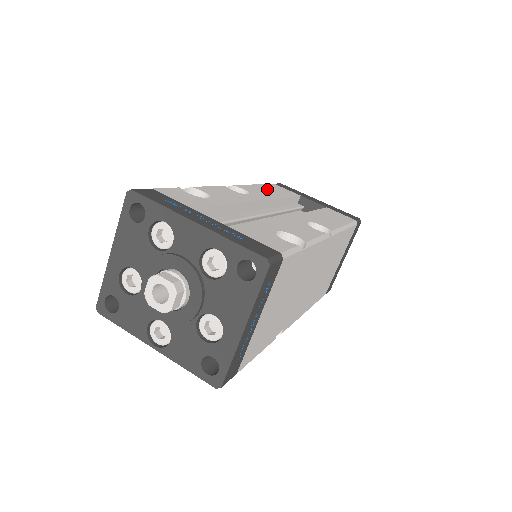
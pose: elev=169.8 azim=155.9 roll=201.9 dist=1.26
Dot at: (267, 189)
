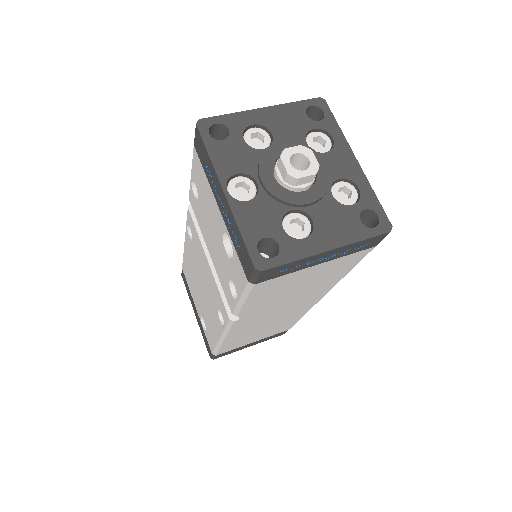
Dot at: occluded
